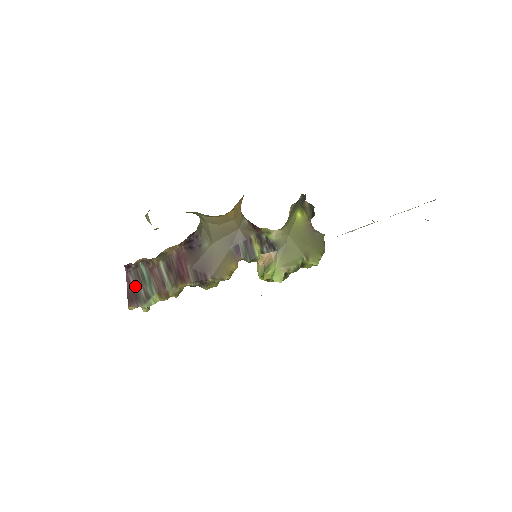
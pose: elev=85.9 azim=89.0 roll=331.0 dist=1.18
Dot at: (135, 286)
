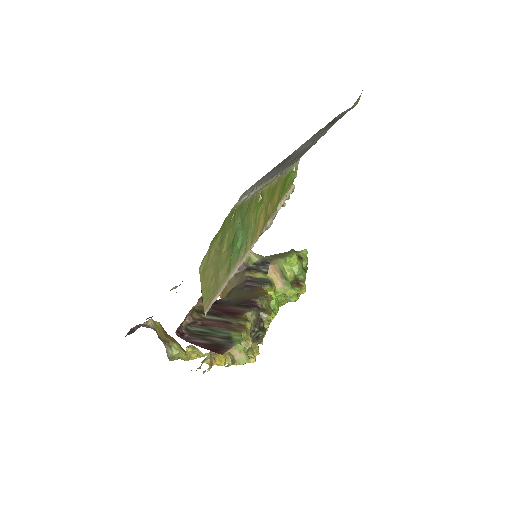
Dot at: (206, 342)
